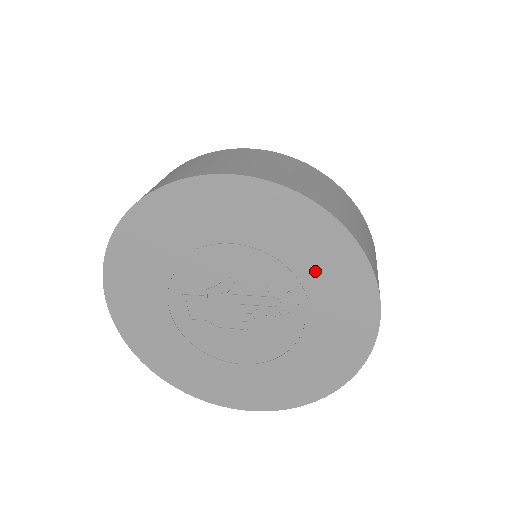
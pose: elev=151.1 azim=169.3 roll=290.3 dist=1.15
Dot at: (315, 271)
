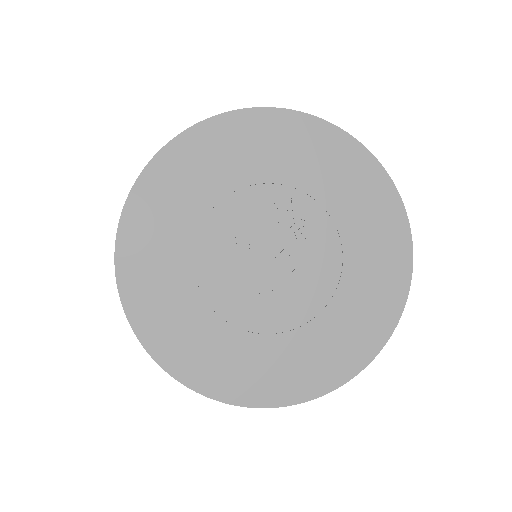
Dot at: (292, 162)
